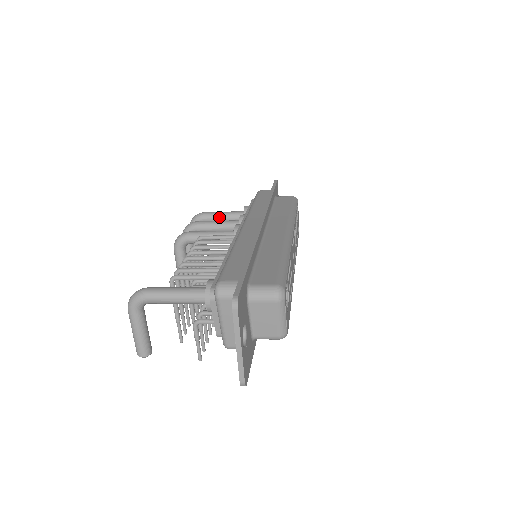
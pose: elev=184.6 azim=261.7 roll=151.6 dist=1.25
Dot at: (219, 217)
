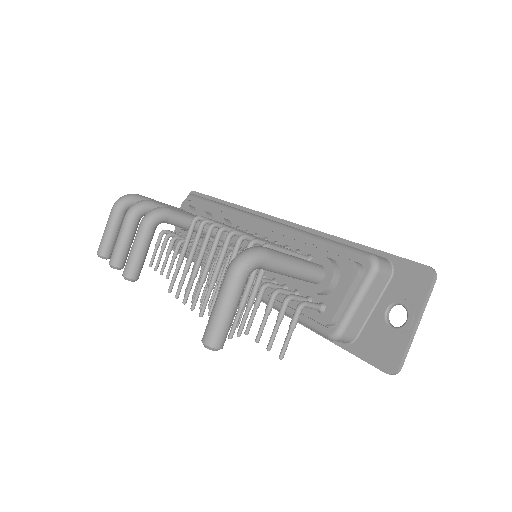
Dot at: occluded
